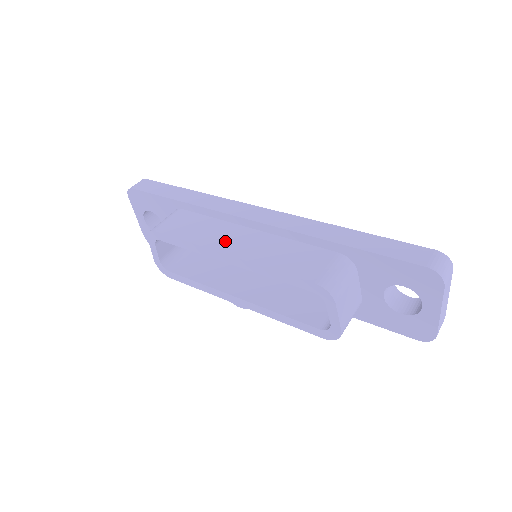
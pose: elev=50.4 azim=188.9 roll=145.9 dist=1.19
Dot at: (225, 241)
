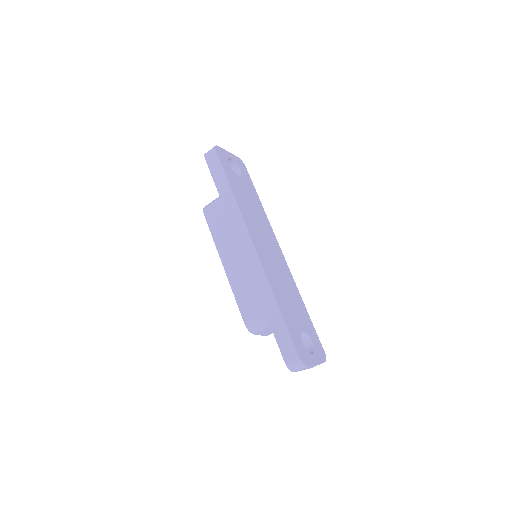
Dot at: (228, 254)
